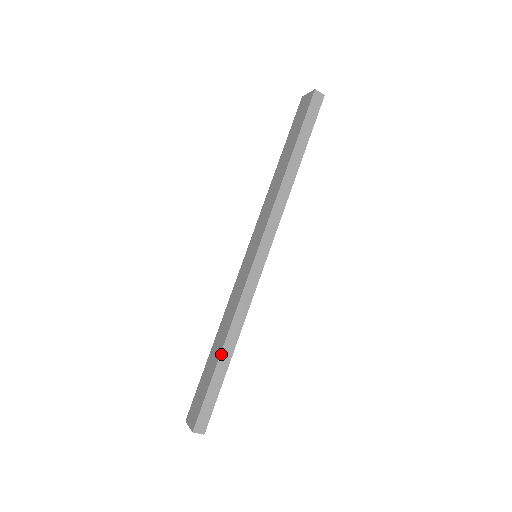
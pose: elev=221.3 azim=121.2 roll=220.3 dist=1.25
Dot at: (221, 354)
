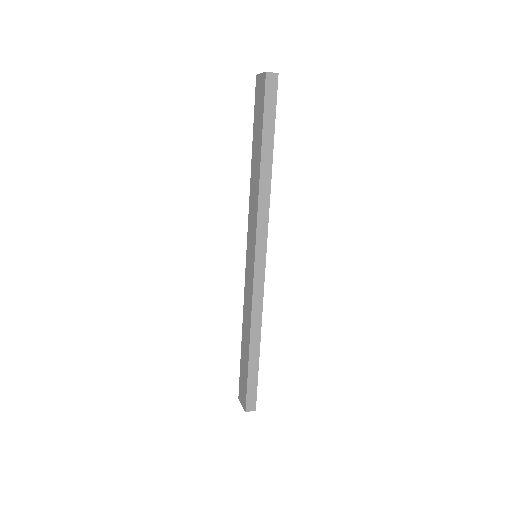
Dot at: (250, 350)
